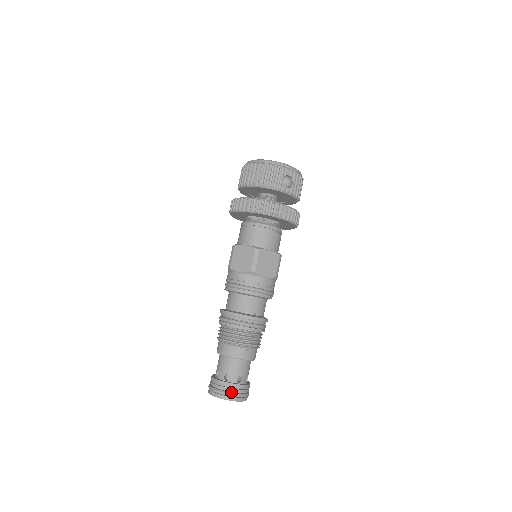
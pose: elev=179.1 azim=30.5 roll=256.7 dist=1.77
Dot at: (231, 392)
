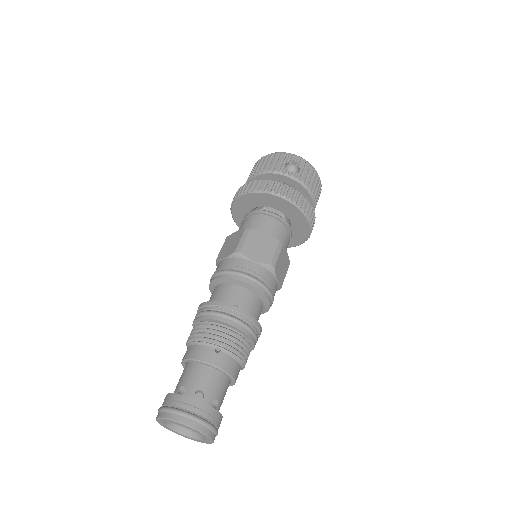
Dot at: (181, 409)
